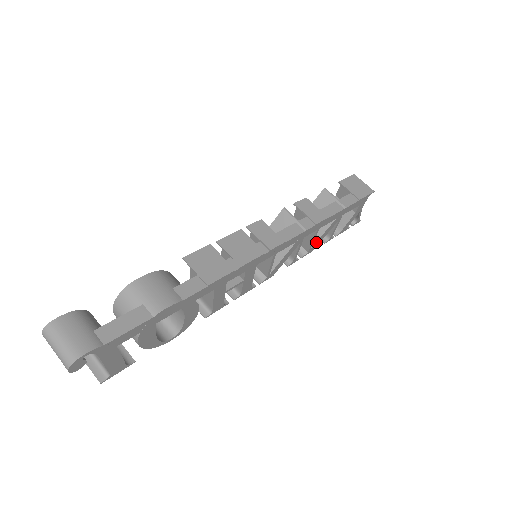
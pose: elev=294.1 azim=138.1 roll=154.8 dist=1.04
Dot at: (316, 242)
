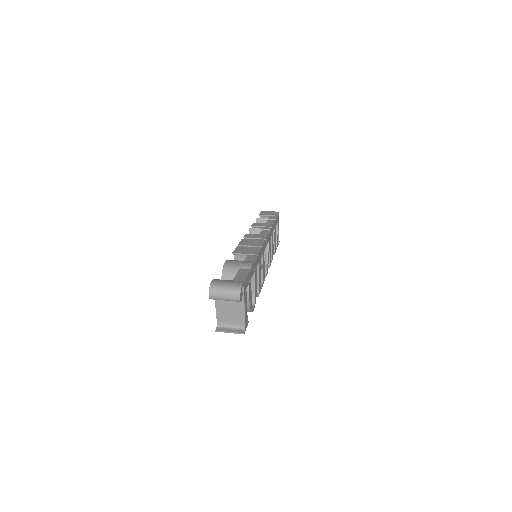
Dot at: (273, 249)
